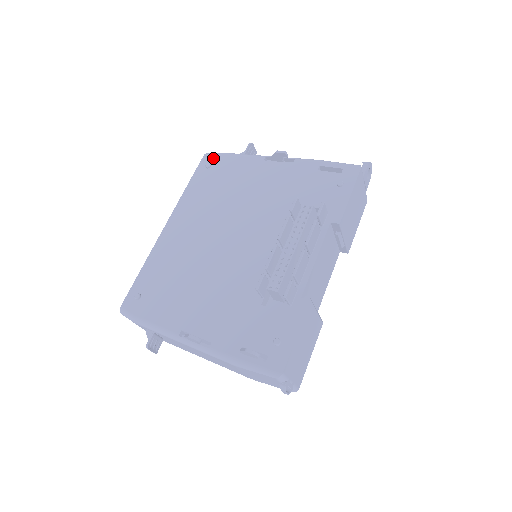
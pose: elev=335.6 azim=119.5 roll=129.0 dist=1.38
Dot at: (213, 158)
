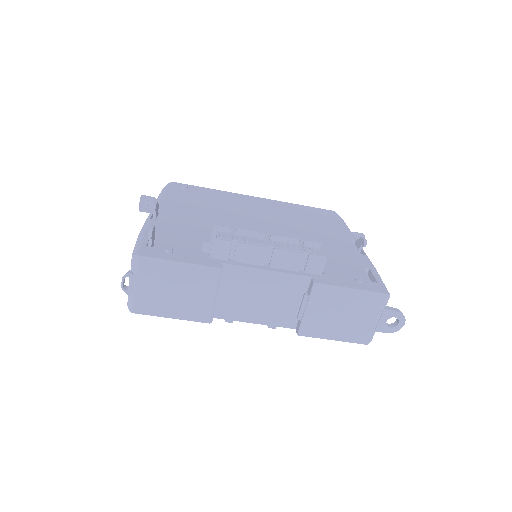
Dot at: (334, 215)
